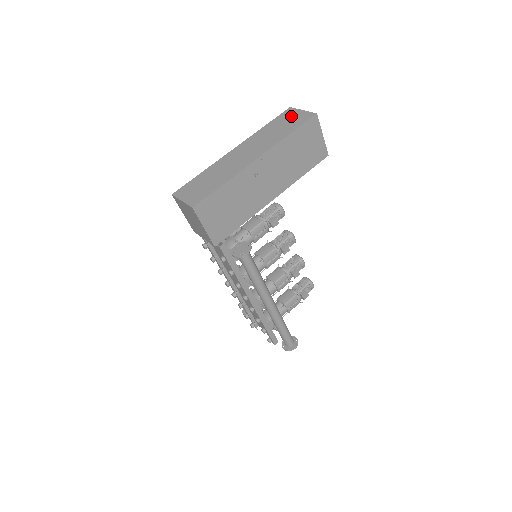
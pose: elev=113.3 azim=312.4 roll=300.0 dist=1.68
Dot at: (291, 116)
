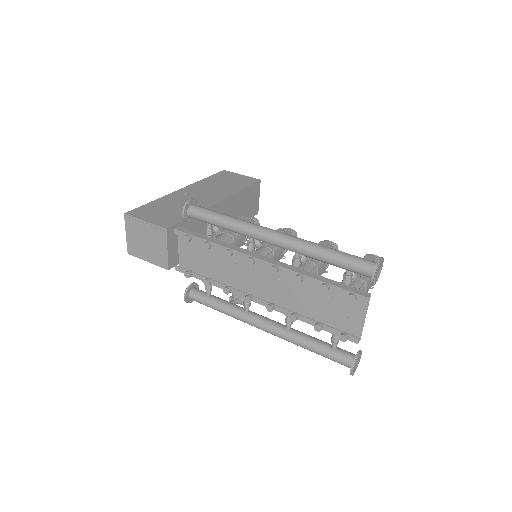
Dot at: occluded
